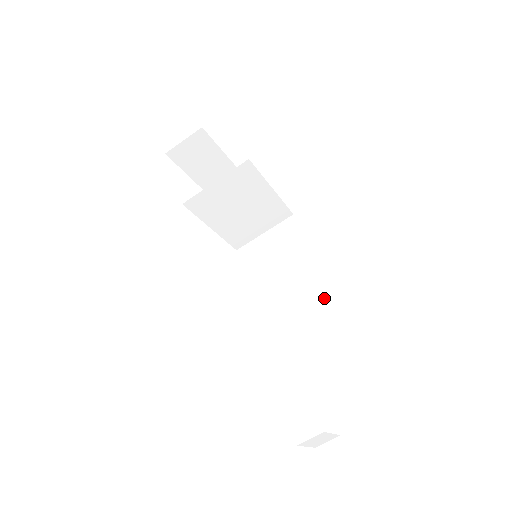
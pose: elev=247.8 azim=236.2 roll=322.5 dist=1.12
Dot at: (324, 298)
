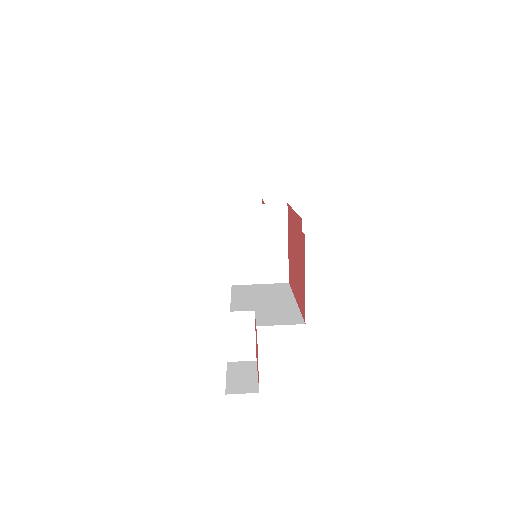
Dot at: (289, 309)
